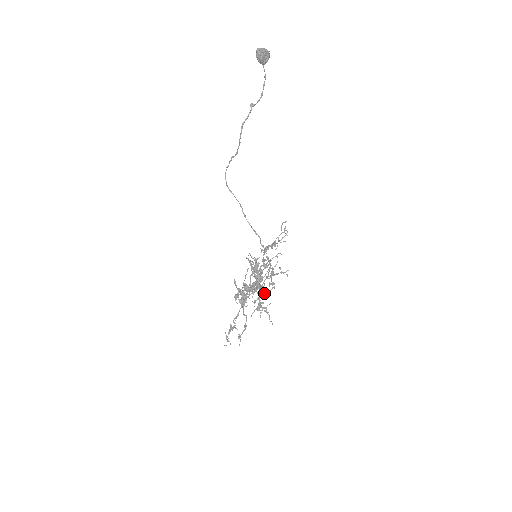
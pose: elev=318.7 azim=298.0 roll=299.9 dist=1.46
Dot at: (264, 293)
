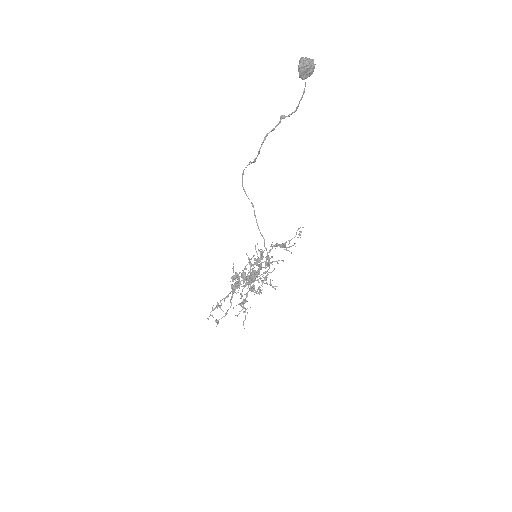
Dot at: (255, 290)
